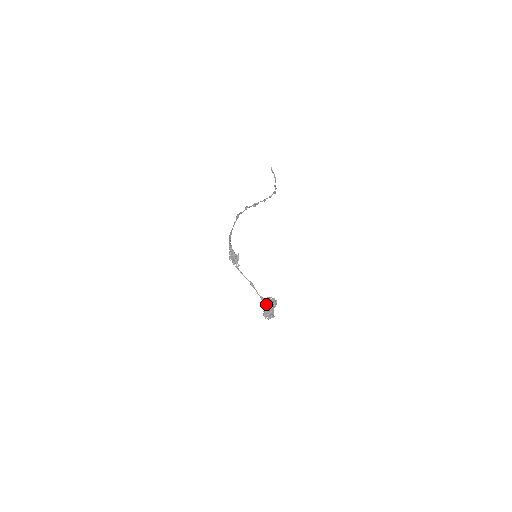
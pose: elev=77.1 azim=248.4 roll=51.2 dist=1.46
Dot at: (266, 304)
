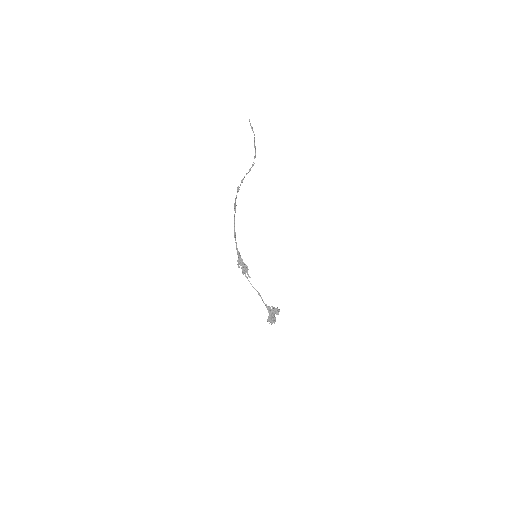
Dot at: (271, 313)
